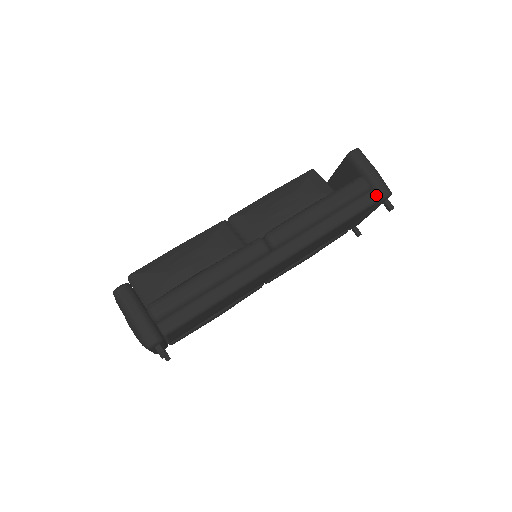
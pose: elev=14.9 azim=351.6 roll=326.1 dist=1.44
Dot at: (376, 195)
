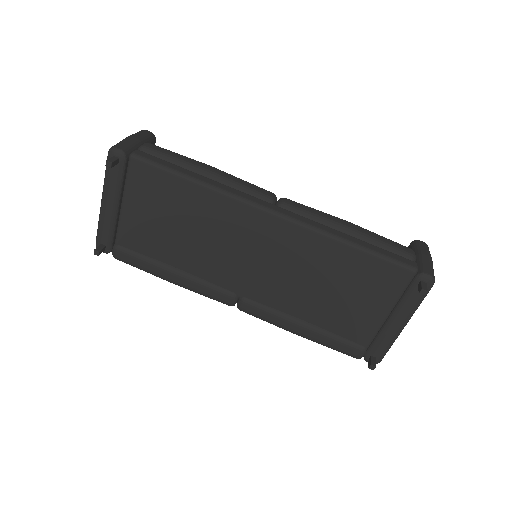
Dot at: (415, 265)
